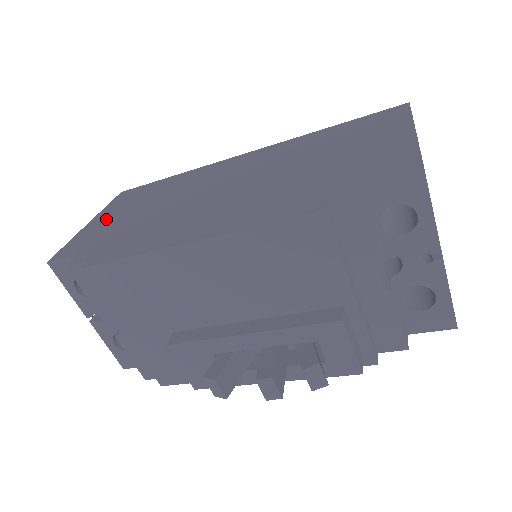
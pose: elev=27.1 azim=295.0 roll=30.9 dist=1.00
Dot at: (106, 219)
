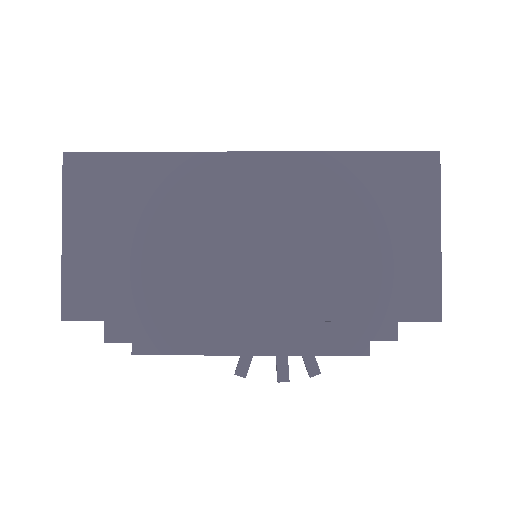
Dot at: (92, 242)
